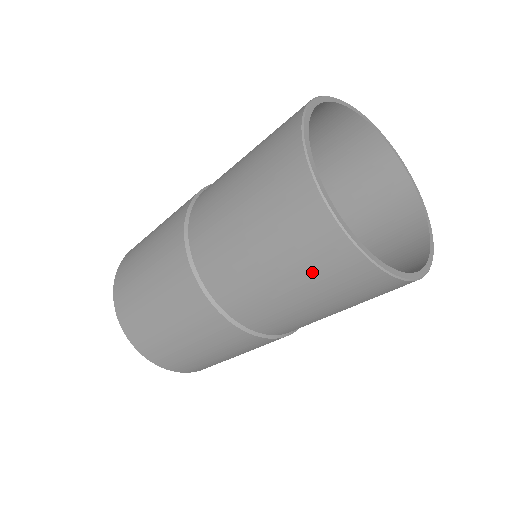
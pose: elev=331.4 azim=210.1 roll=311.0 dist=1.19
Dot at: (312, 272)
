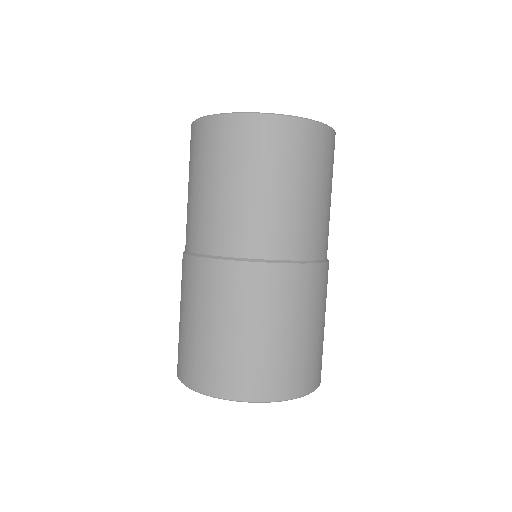
Dot at: (195, 159)
